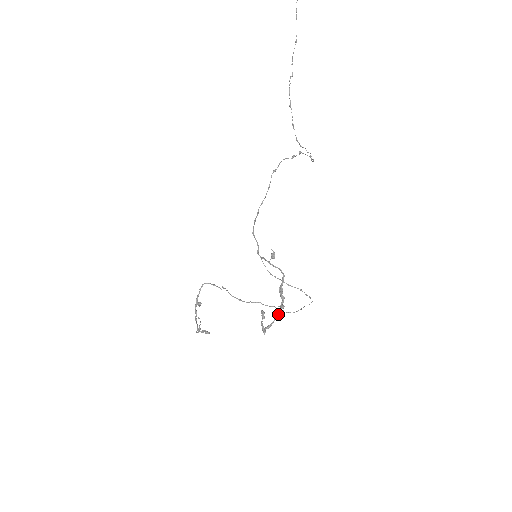
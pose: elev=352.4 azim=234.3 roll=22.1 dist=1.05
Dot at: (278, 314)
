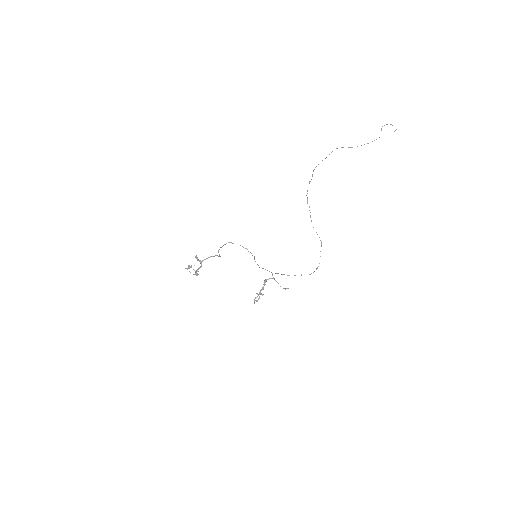
Dot at: (260, 292)
